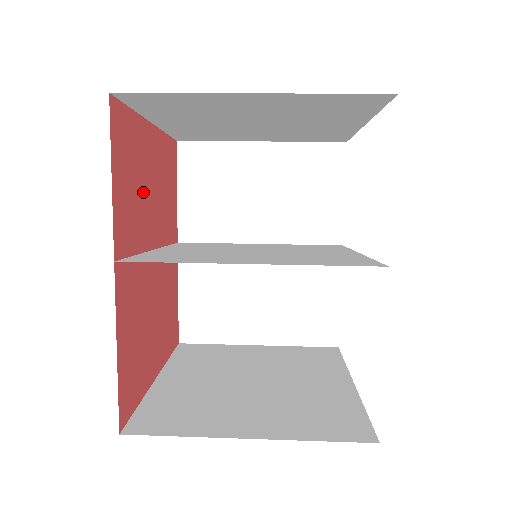
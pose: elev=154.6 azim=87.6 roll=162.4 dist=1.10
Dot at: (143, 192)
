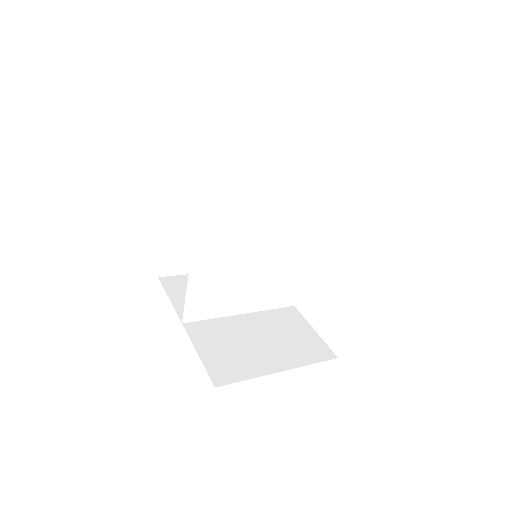
Dot at: occluded
